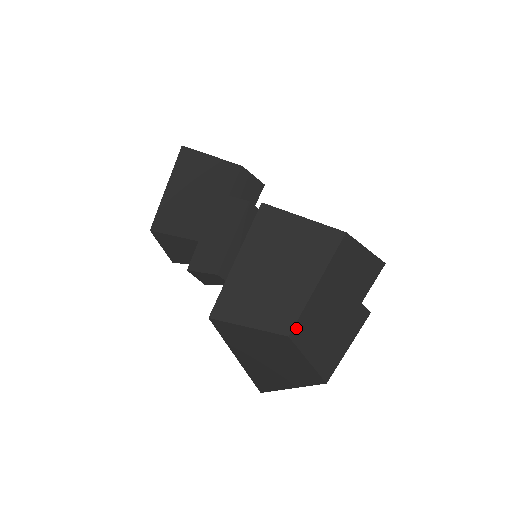
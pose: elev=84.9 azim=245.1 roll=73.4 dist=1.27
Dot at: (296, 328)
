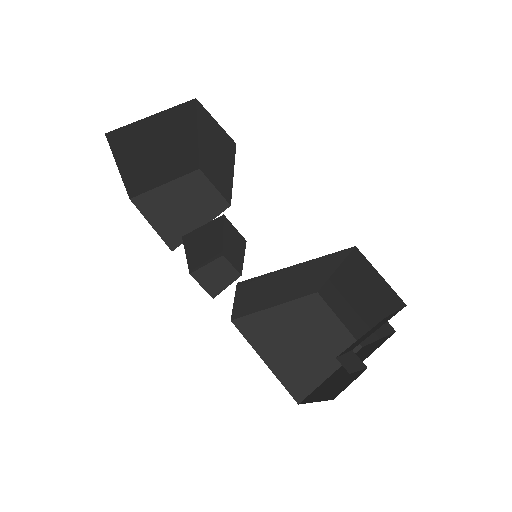
Dot at: (323, 291)
